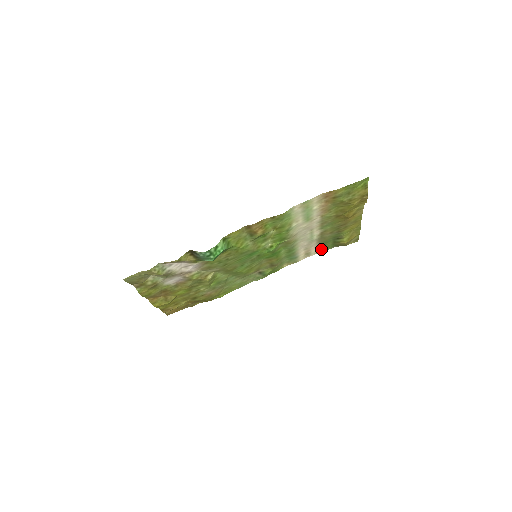
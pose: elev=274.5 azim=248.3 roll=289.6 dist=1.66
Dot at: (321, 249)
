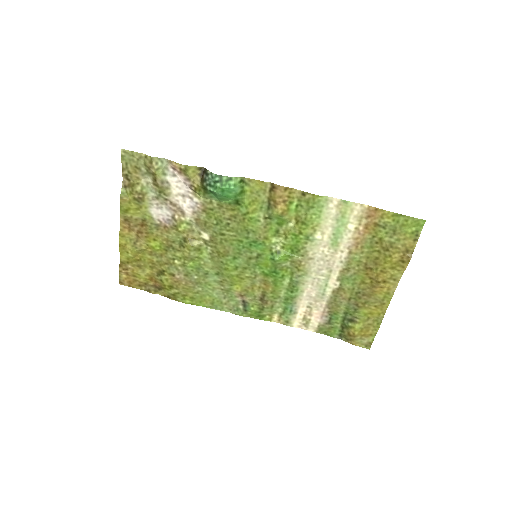
Dot at: (324, 328)
